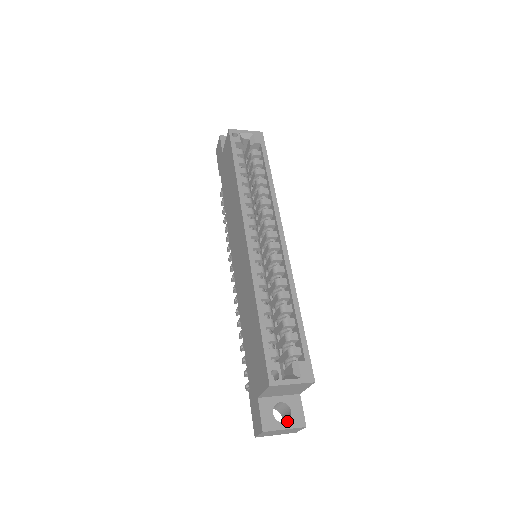
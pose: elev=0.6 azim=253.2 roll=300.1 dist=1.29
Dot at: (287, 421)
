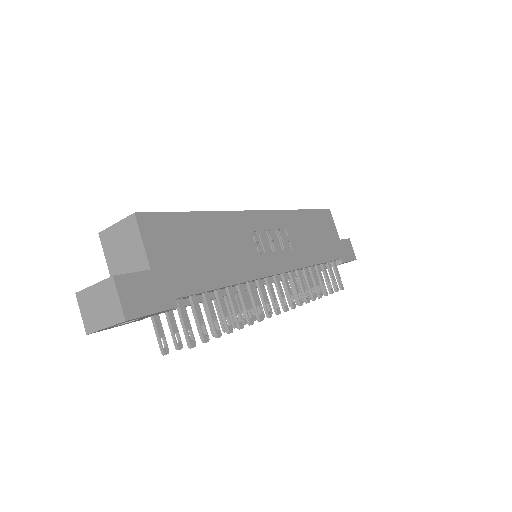
Dot at: occluded
